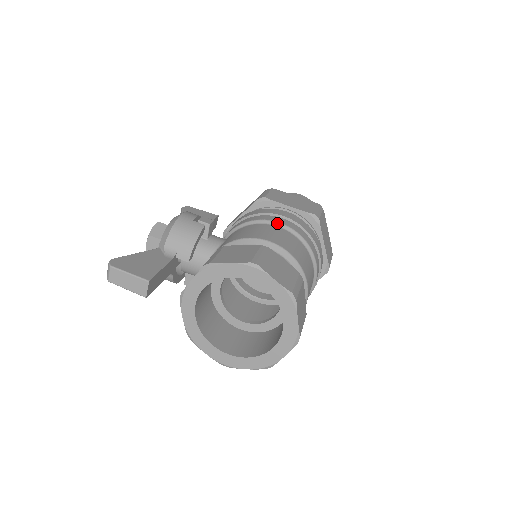
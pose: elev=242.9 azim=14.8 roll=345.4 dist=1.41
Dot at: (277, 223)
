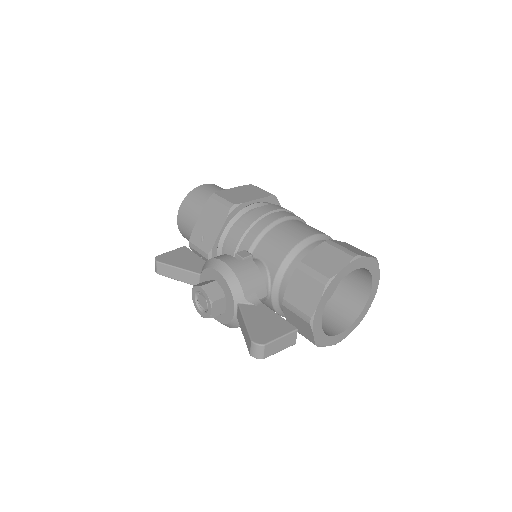
Dot at: (282, 219)
